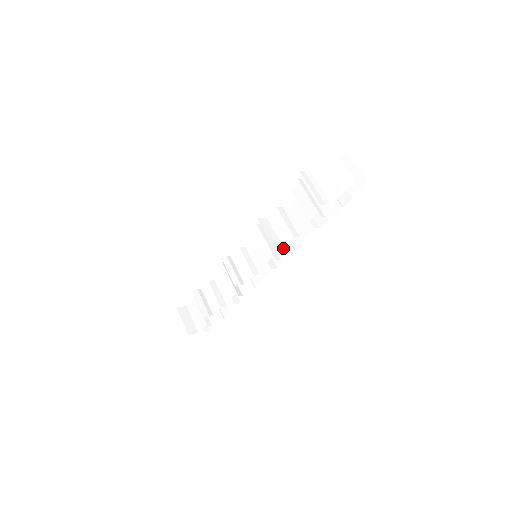
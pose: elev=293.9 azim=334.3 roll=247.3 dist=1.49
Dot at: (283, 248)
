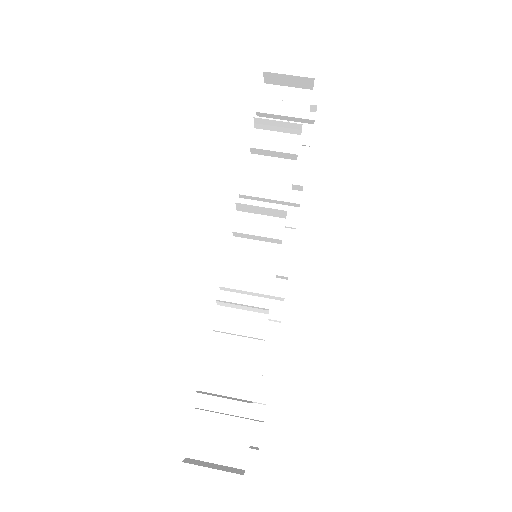
Dot at: occluded
